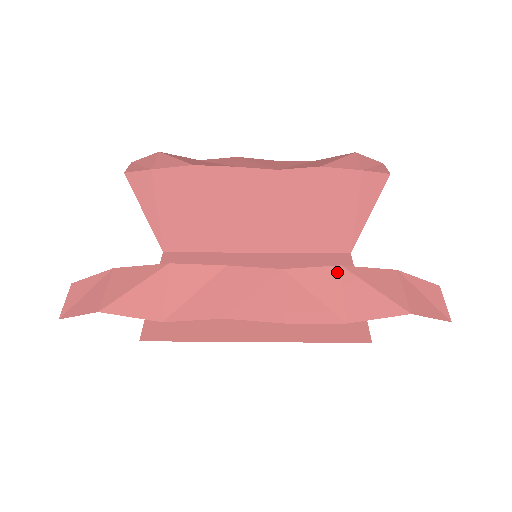
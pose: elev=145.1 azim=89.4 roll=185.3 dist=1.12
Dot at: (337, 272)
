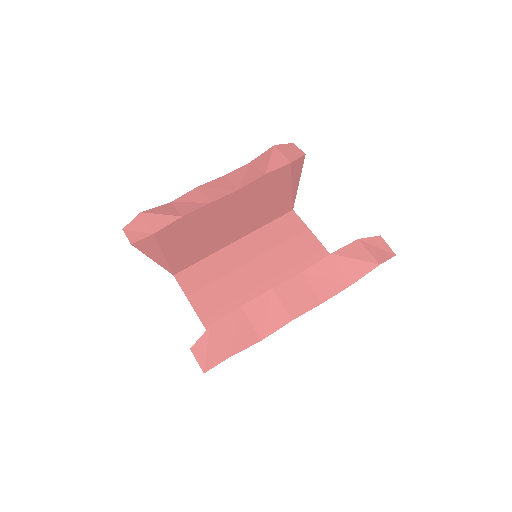
Dot at: (331, 259)
